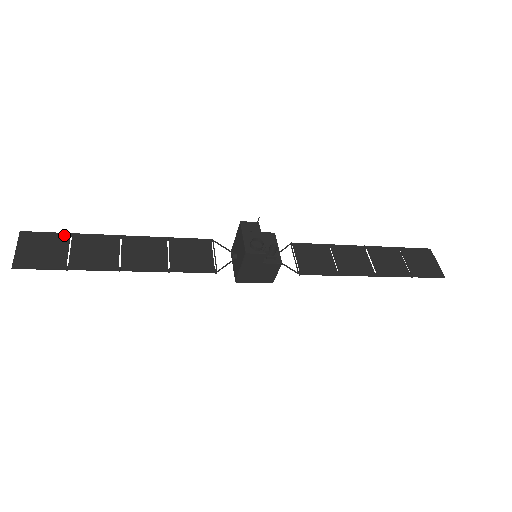
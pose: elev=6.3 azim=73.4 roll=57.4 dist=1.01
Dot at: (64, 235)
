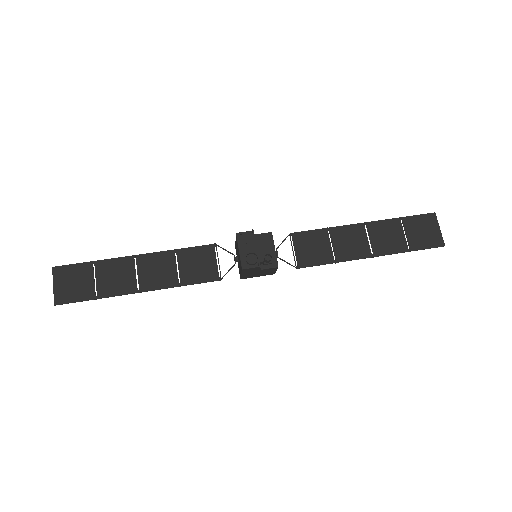
Dot at: (88, 264)
